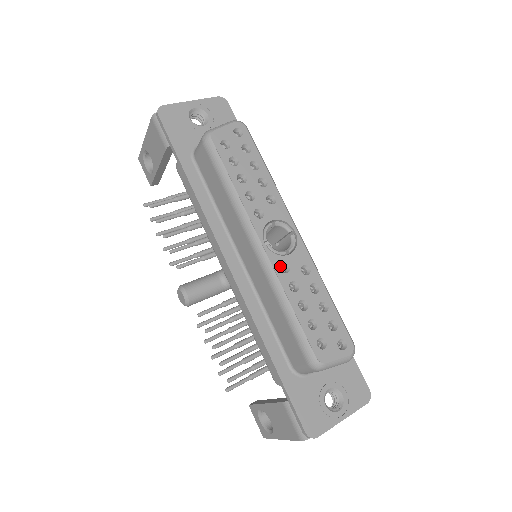
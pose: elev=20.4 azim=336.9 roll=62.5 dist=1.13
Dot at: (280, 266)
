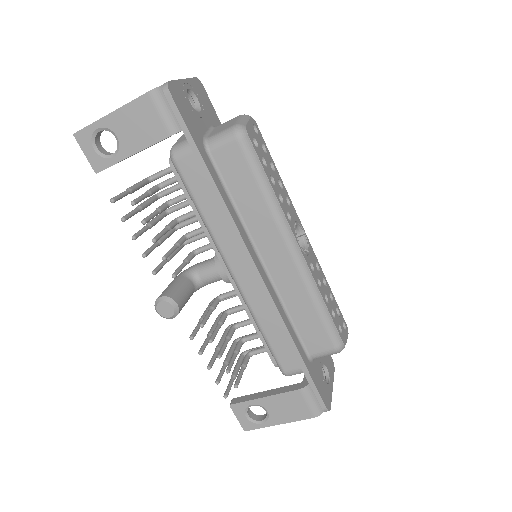
Dot at: (309, 266)
